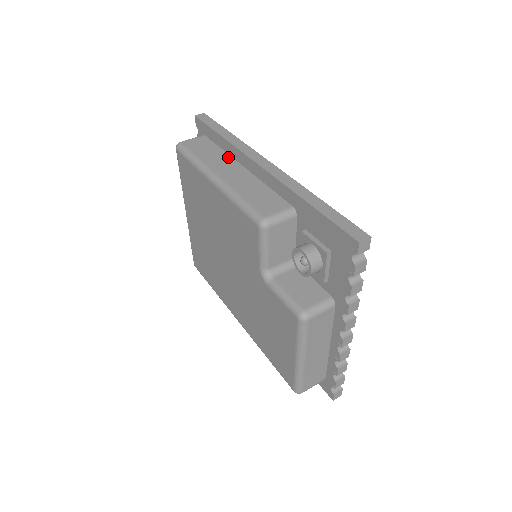
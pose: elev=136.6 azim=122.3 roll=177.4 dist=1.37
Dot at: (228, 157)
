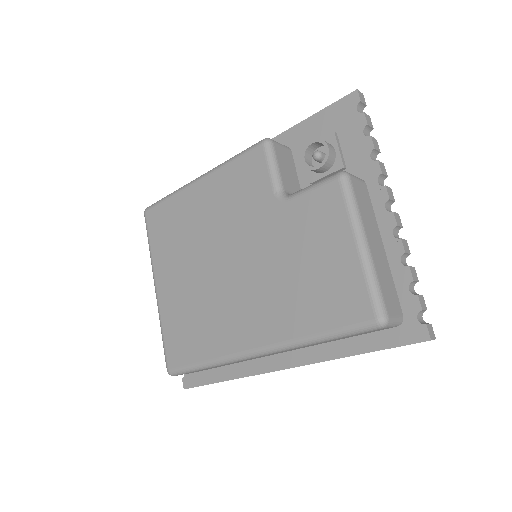
Dot at: occluded
